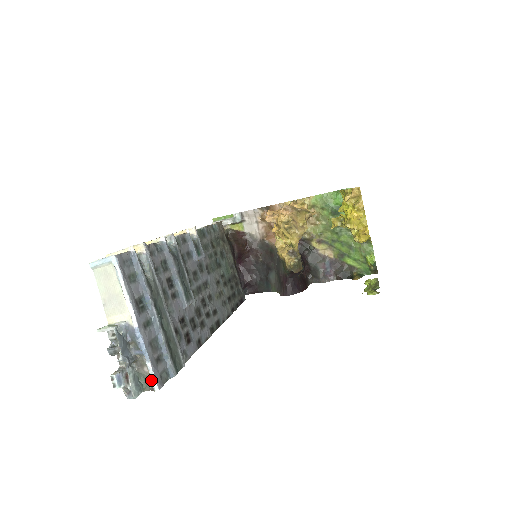
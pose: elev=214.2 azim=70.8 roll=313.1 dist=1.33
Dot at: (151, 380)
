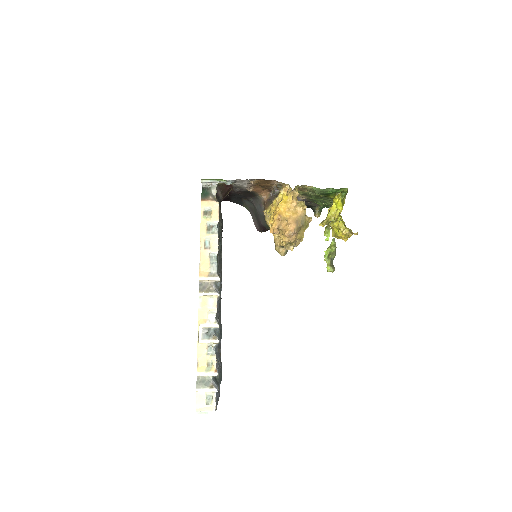
Dot at: occluded
